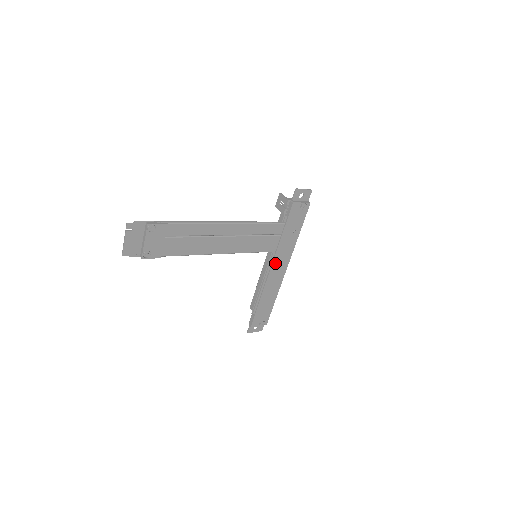
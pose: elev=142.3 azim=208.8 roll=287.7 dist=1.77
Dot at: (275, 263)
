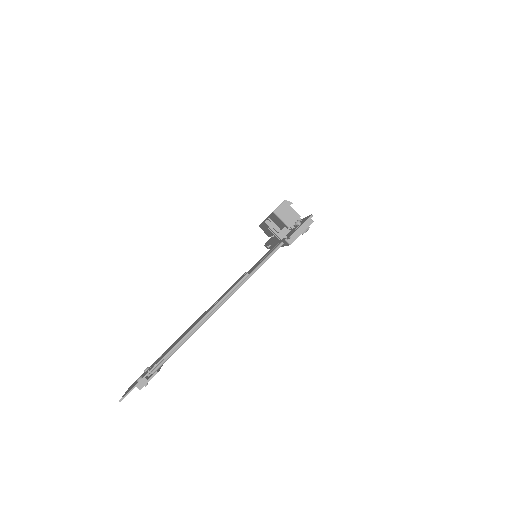
Dot at: occluded
